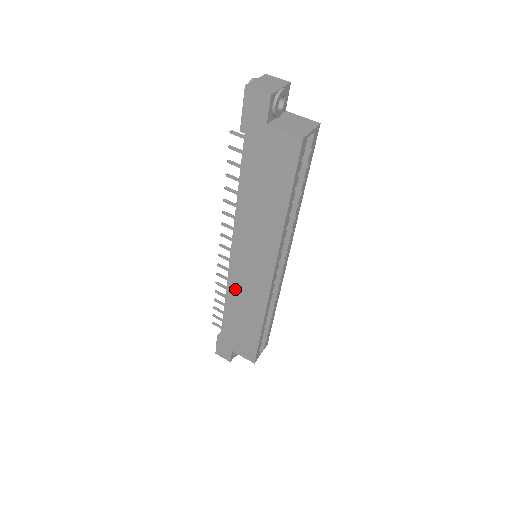
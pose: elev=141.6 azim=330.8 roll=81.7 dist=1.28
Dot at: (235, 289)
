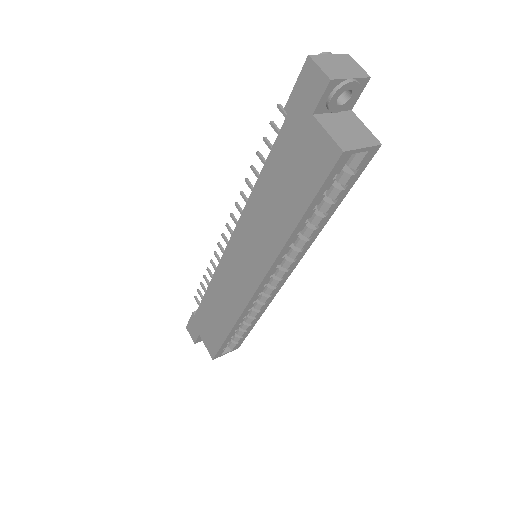
Dot at: (222, 278)
